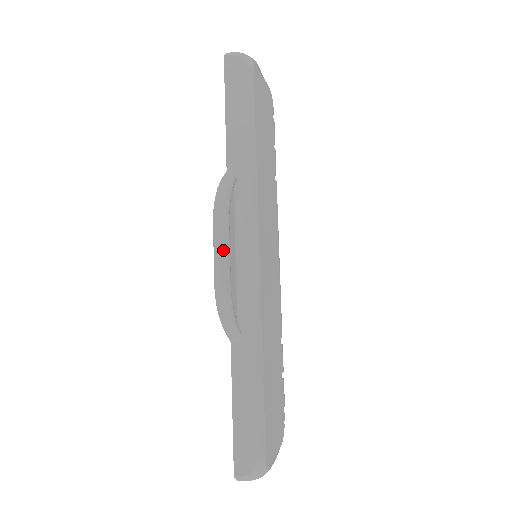
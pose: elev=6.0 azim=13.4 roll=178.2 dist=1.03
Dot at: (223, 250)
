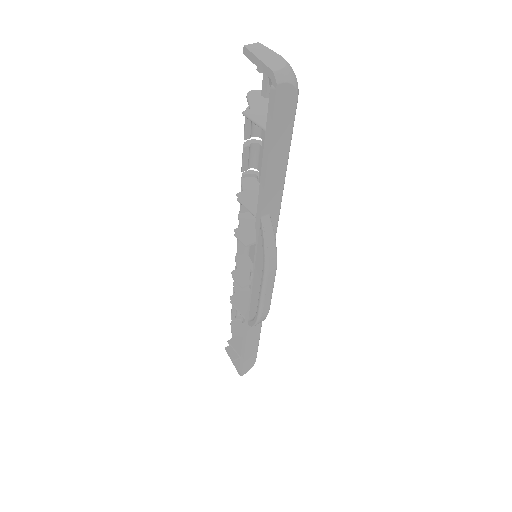
Dot at: (271, 292)
